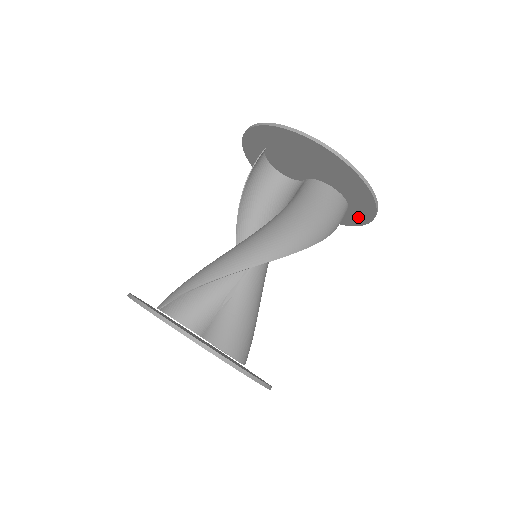
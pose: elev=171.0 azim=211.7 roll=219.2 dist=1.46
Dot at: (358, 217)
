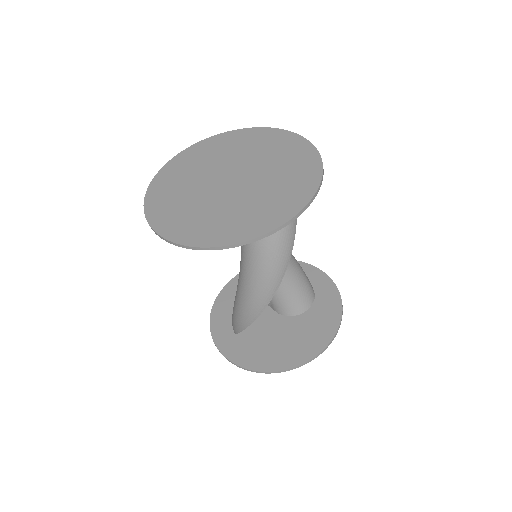
Dot at: (307, 164)
